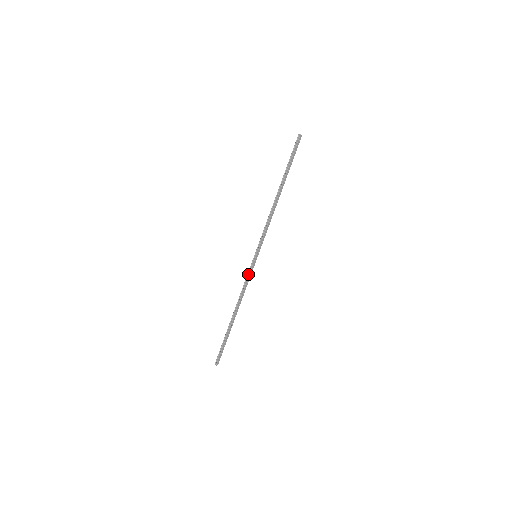
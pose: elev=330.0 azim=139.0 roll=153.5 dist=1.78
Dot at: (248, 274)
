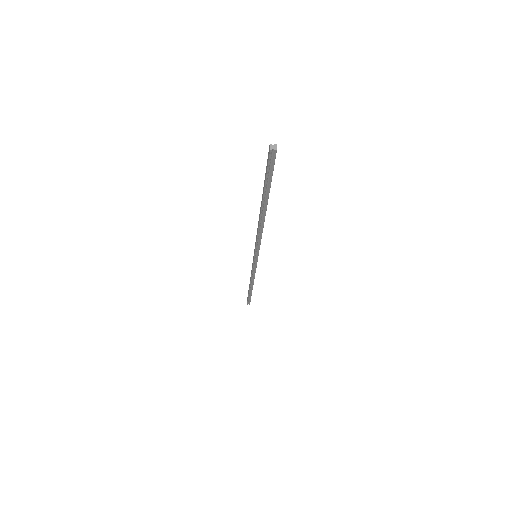
Dot at: (254, 268)
